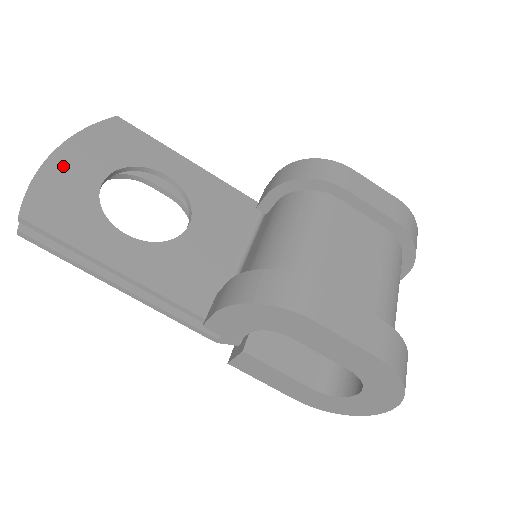
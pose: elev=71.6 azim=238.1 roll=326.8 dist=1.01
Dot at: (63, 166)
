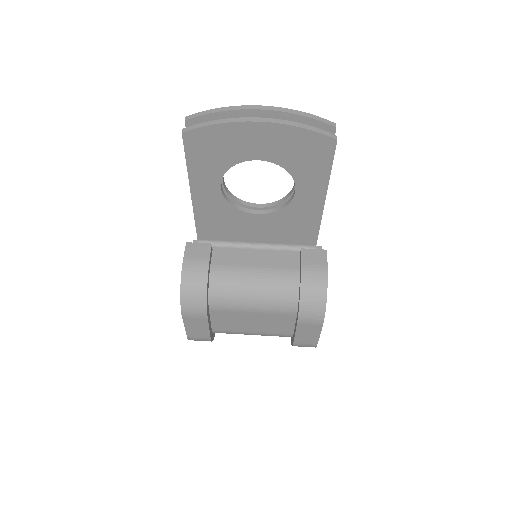
Dot at: (247, 133)
